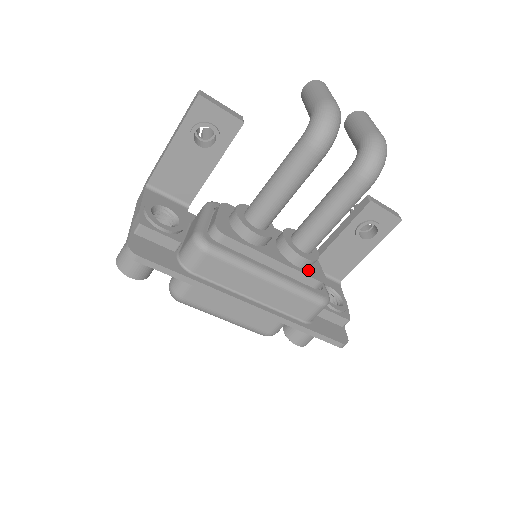
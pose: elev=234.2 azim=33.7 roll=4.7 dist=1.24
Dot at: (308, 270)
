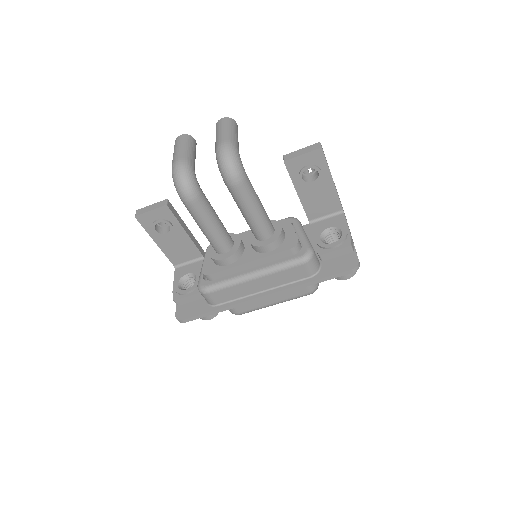
Dot at: (280, 246)
